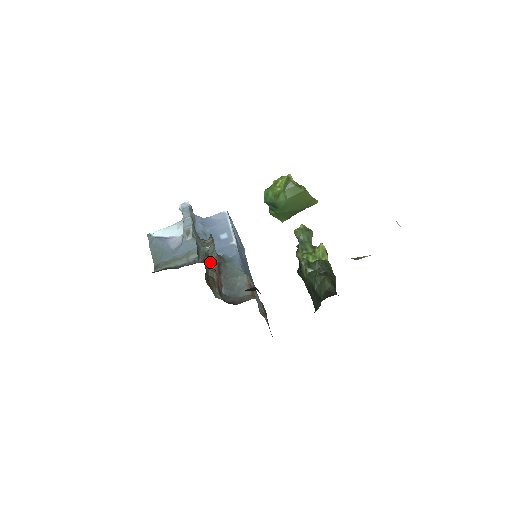
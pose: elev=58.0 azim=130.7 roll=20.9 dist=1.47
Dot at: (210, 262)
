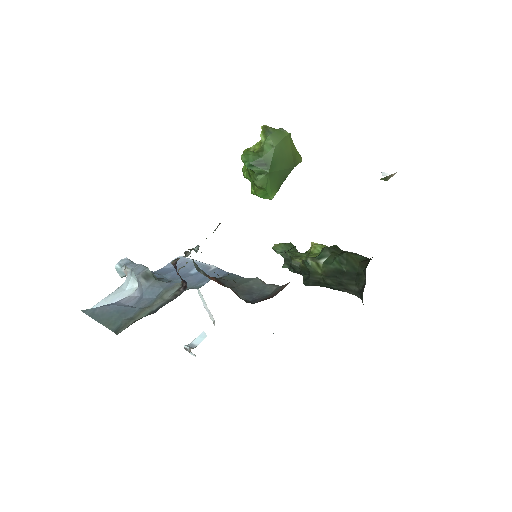
Dot at: occluded
